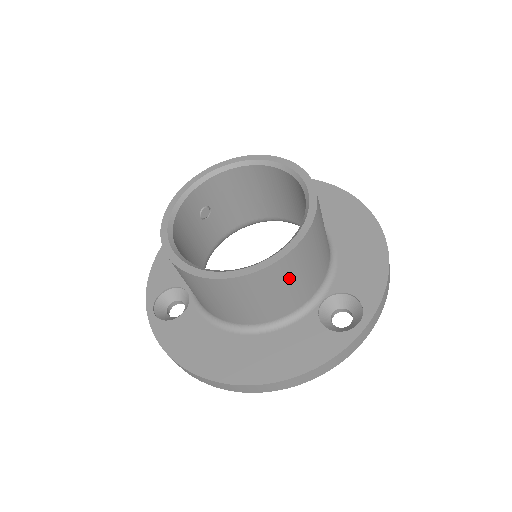
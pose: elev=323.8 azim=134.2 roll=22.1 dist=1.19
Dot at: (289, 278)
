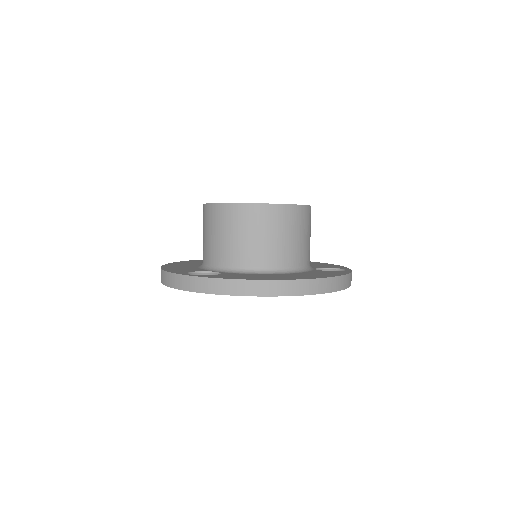
Dot at: (308, 228)
